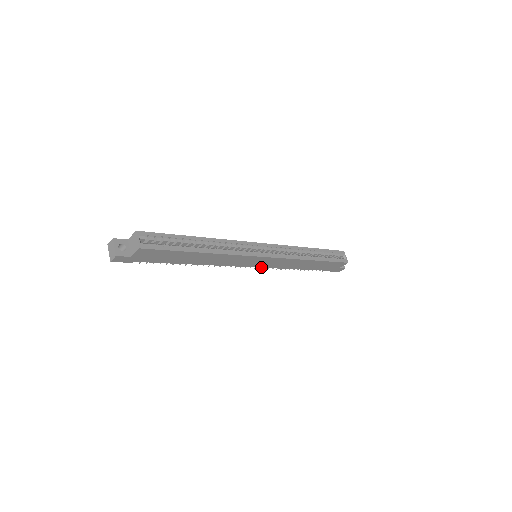
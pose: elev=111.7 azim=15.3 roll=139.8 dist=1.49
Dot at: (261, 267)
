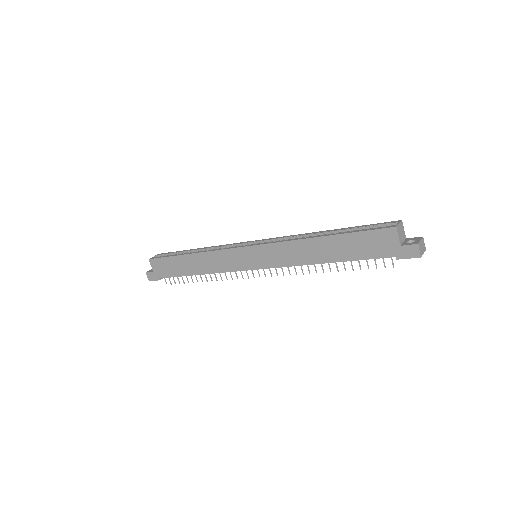
Dot at: (267, 268)
